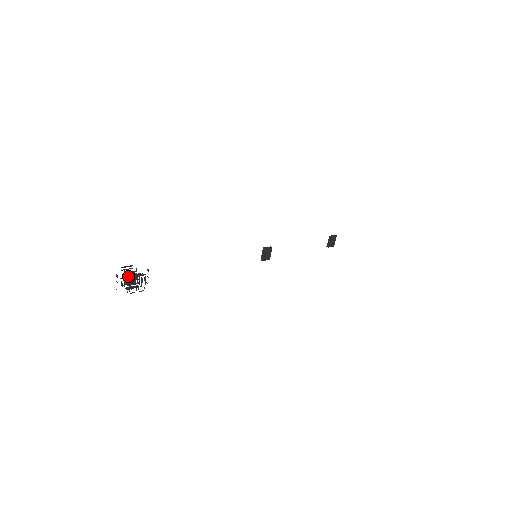
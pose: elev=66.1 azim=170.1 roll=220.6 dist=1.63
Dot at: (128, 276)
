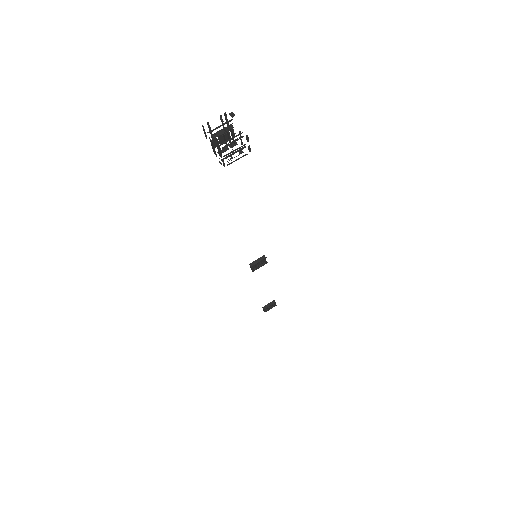
Dot at: (232, 130)
